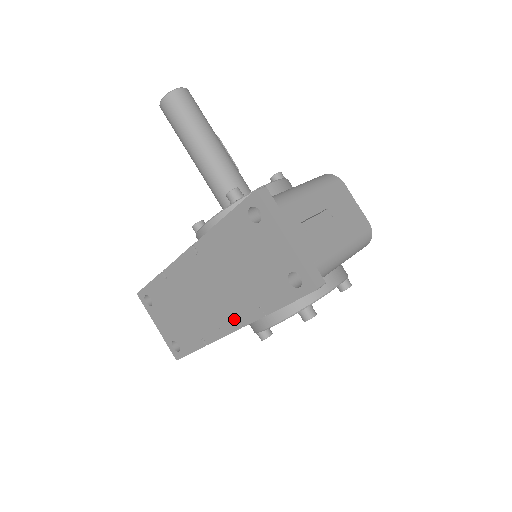
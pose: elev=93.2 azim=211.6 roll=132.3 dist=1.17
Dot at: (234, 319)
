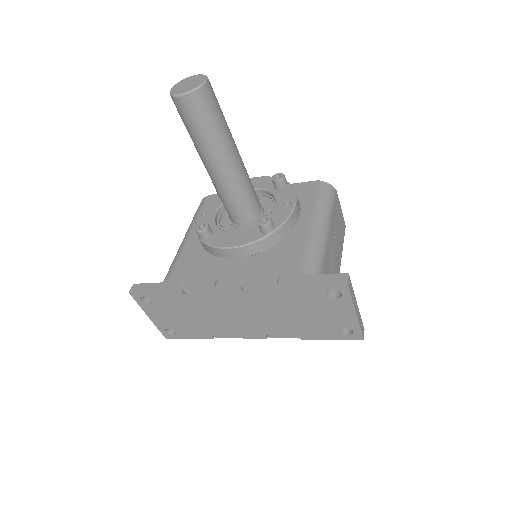
Dot at: (263, 334)
